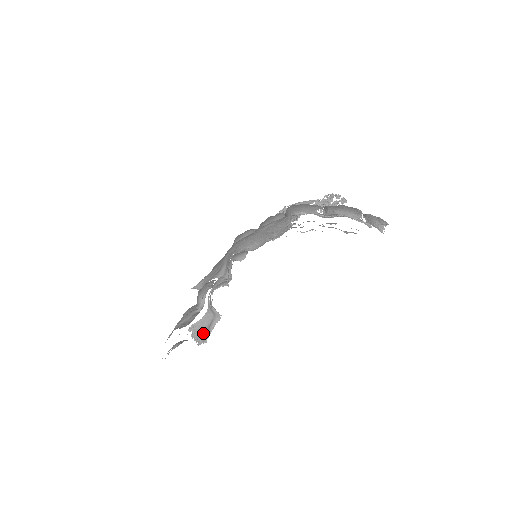
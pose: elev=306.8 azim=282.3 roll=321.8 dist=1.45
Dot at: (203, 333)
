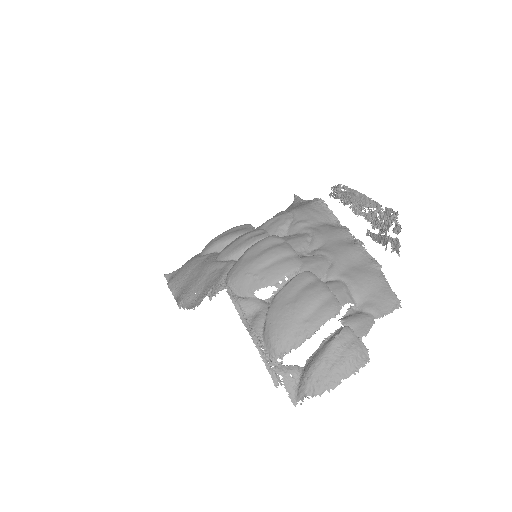
Dot at: occluded
